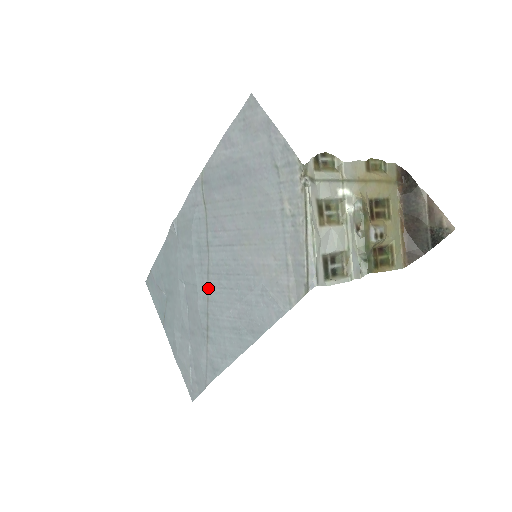
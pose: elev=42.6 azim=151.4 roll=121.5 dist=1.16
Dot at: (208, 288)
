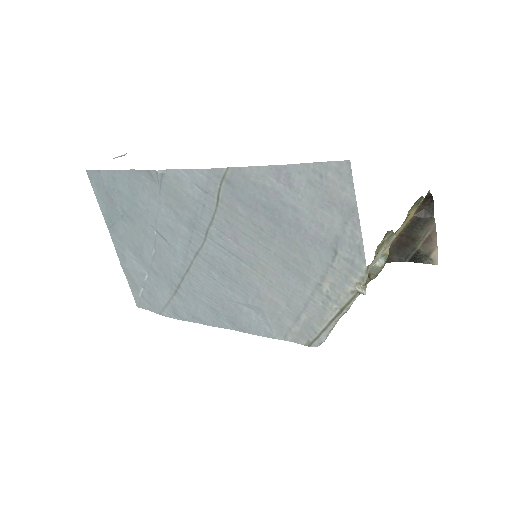
Dot at: (192, 264)
